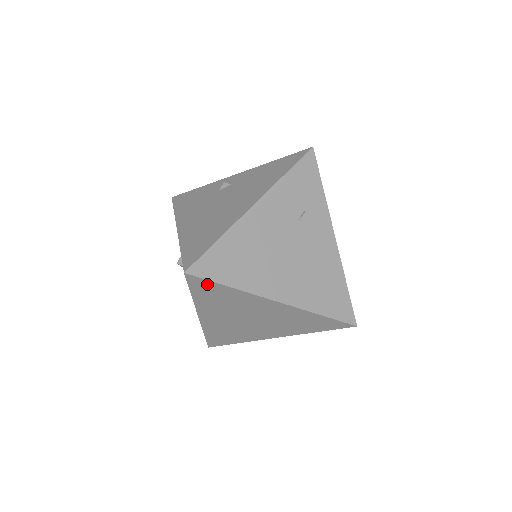
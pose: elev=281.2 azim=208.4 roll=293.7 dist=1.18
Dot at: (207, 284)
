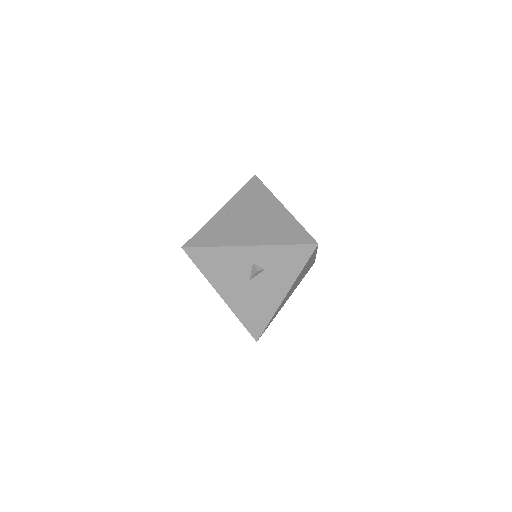
Dot at: occluded
